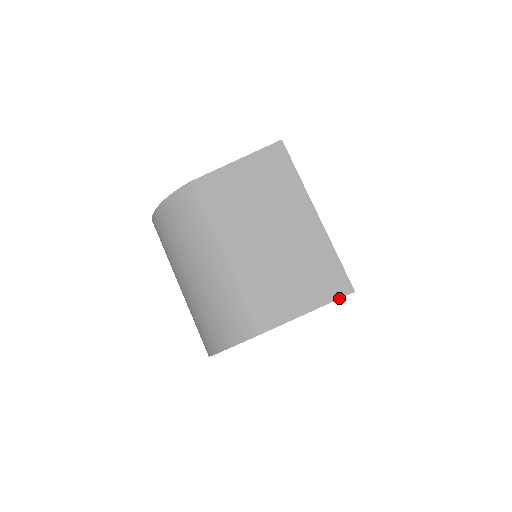
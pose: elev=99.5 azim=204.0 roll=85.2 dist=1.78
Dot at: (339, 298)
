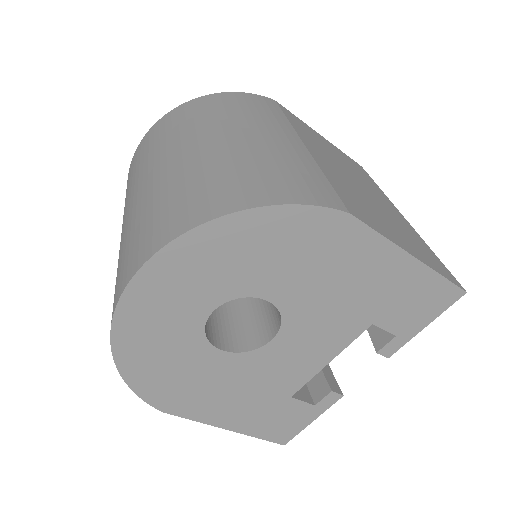
Dot at: (450, 280)
